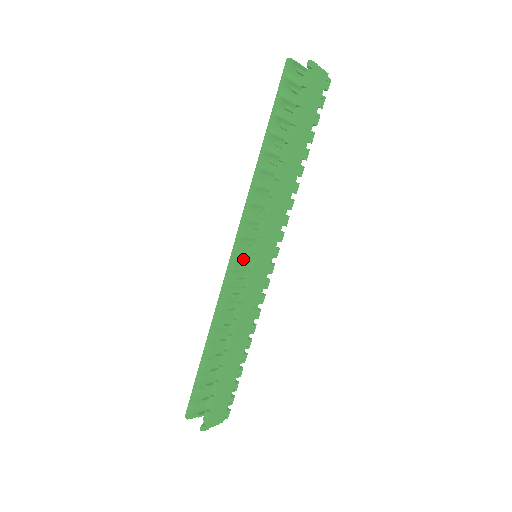
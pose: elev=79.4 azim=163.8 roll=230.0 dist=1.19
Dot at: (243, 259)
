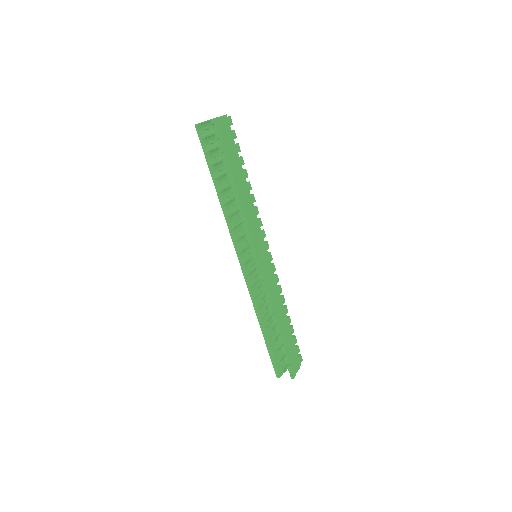
Dot at: (249, 263)
